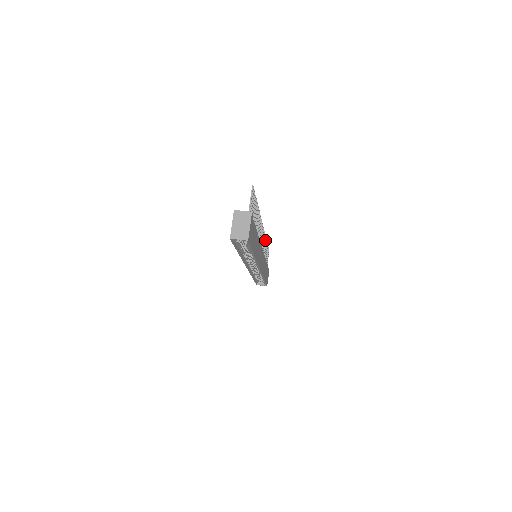
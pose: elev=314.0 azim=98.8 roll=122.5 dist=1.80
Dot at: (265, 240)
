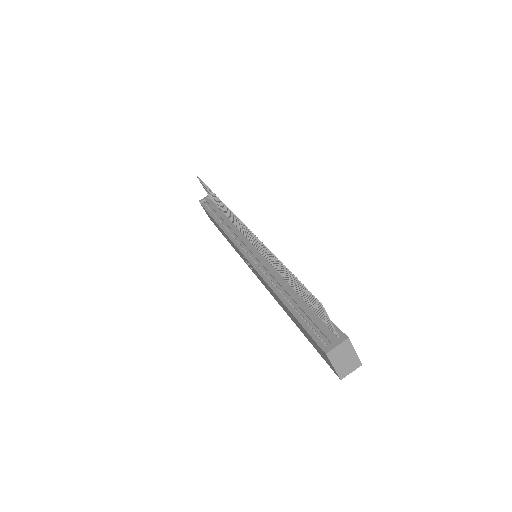
Dot at: (221, 203)
